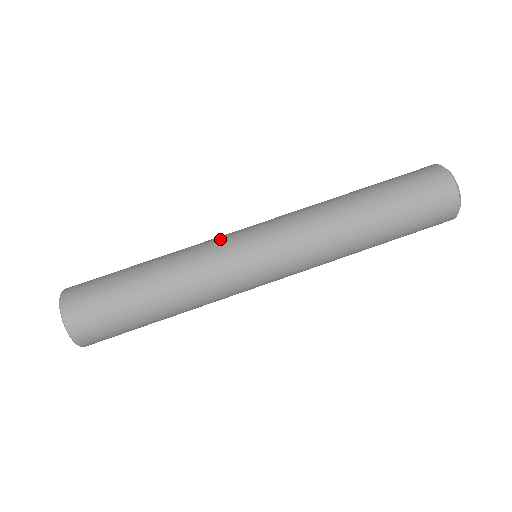
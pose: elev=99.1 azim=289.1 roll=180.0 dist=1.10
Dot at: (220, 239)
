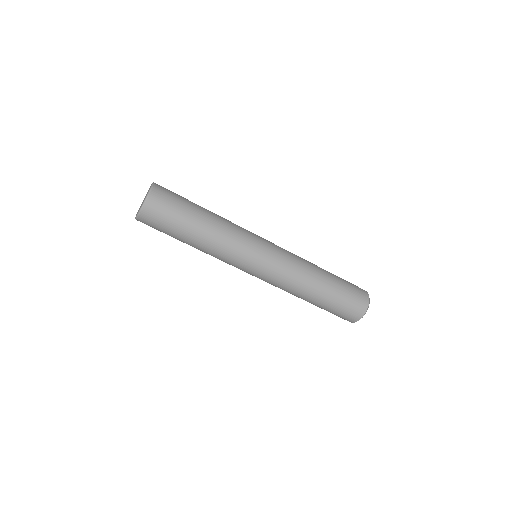
Dot at: (250, 235)
